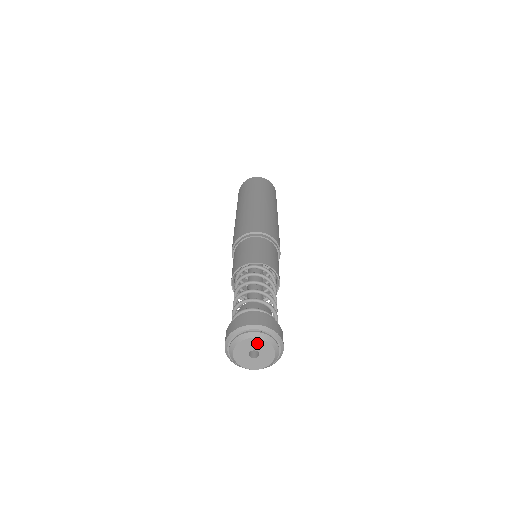
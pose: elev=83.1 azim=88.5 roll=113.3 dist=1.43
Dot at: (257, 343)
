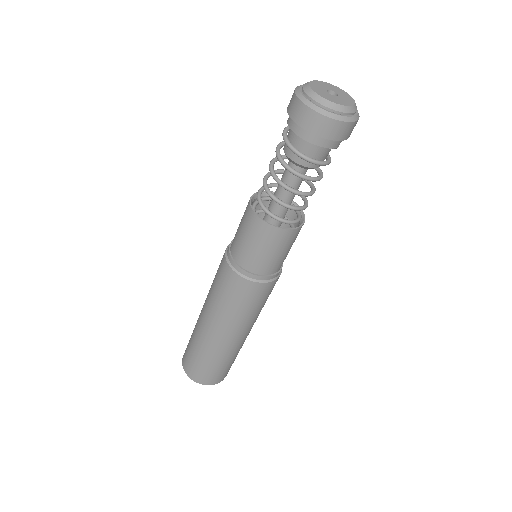
Dot at: (345, 95)
